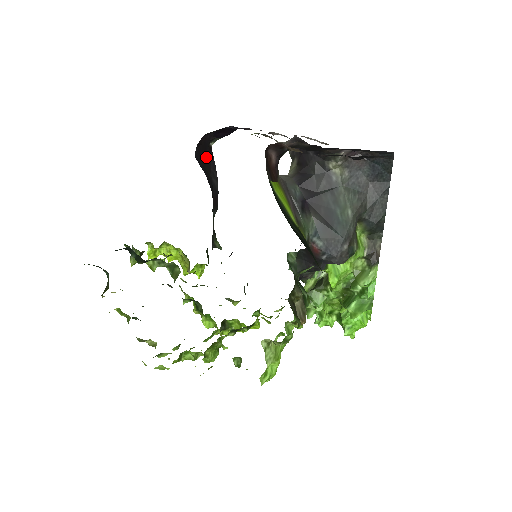
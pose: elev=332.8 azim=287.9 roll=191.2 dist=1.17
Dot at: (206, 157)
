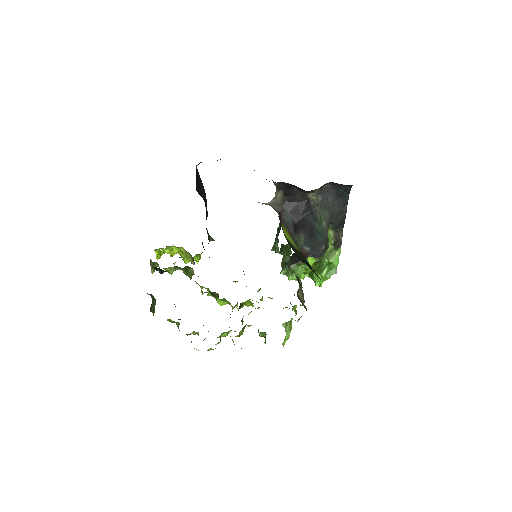
Dot at: (197, 181)
